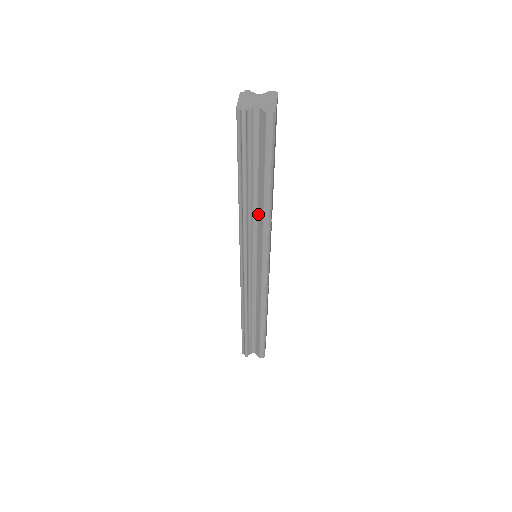
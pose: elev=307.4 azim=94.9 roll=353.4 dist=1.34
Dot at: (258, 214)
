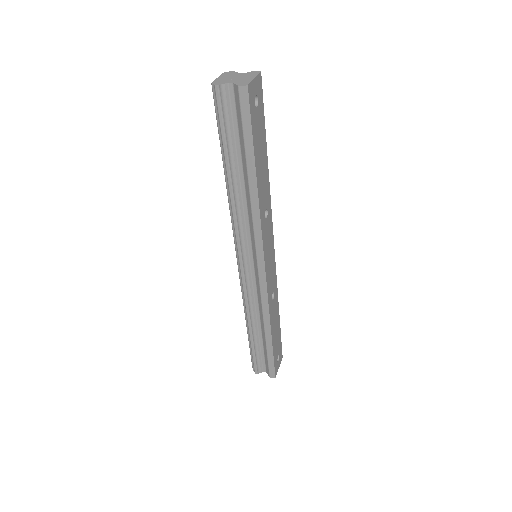
Dot at: (247, 204)
